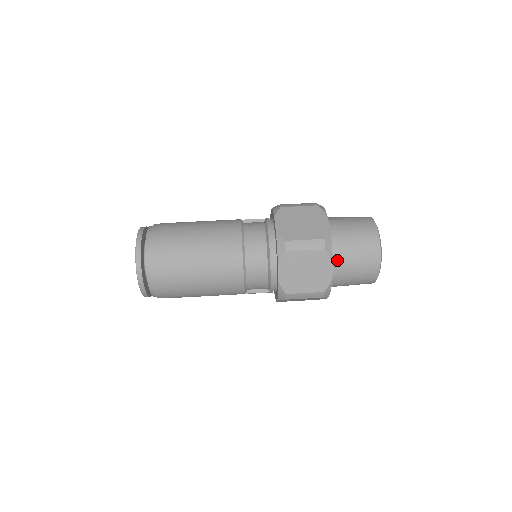
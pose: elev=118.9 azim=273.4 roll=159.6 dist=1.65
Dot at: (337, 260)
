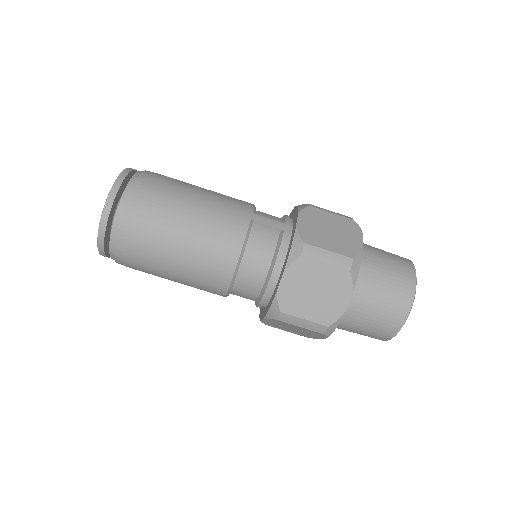
Dot at: (338, 326)
